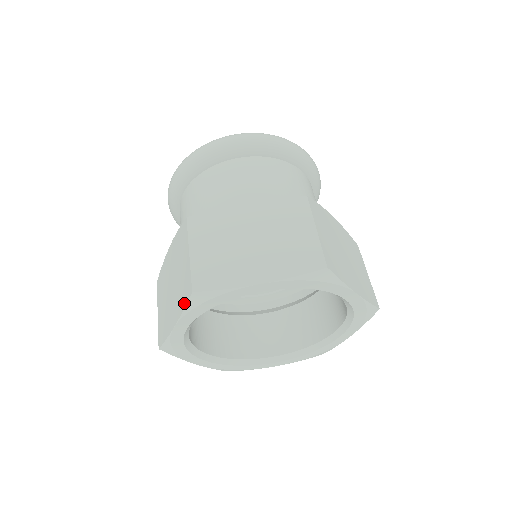
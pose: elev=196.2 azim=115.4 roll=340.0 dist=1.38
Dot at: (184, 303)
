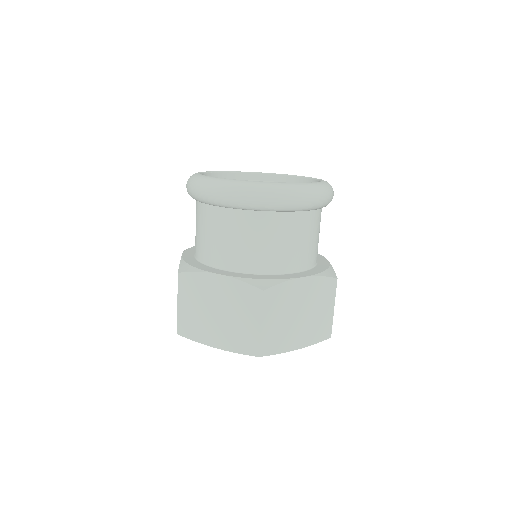
Dot at: occluded
